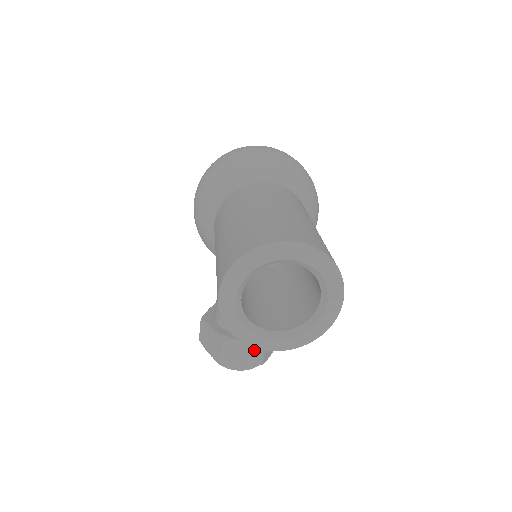
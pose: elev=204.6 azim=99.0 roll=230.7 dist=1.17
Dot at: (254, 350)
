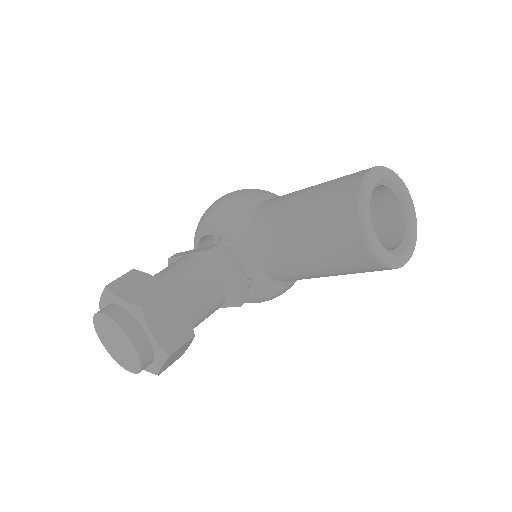
Dot at: (180, 330)
